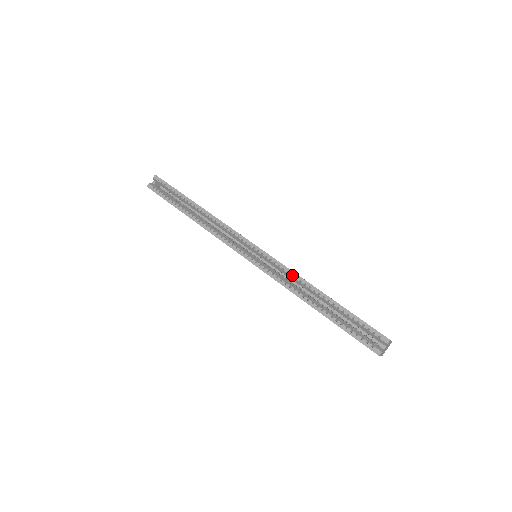
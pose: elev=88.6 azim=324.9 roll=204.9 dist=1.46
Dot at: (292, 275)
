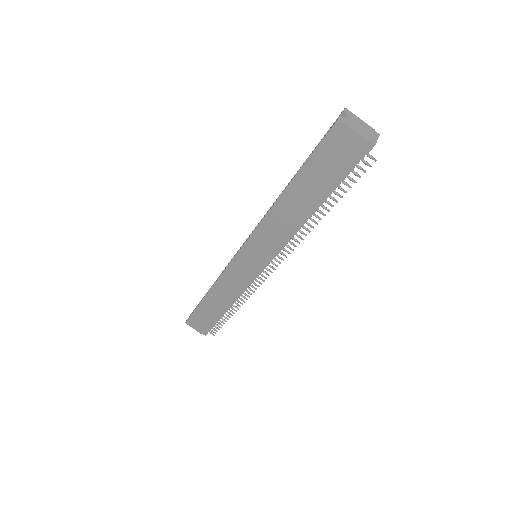
Dot at: occluded
